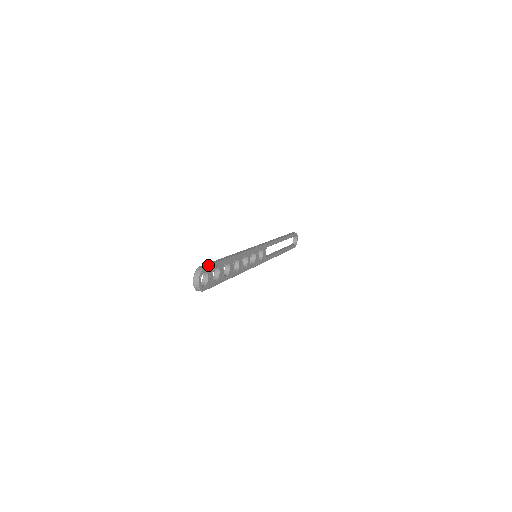
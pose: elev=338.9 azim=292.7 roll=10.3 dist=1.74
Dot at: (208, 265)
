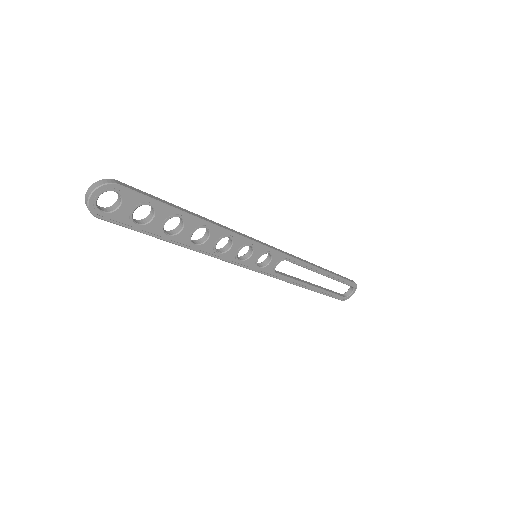
Dot at: (131, 188)
